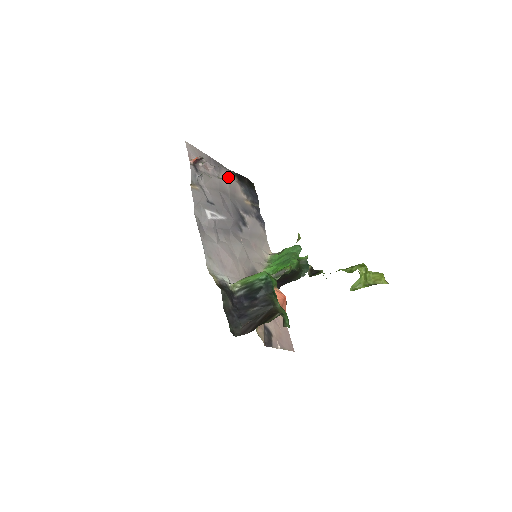
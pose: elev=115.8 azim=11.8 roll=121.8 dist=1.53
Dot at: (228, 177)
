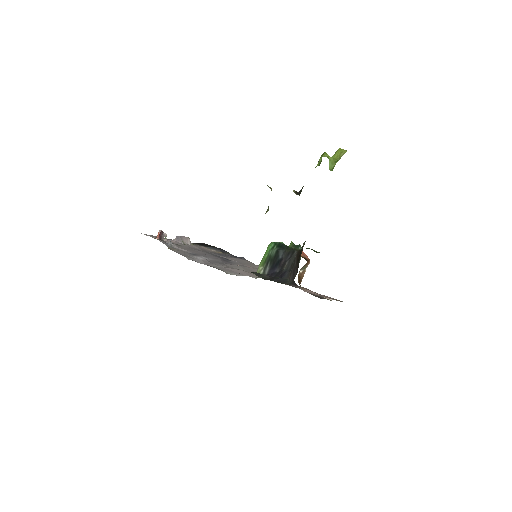
Dot at: (191, 243)
